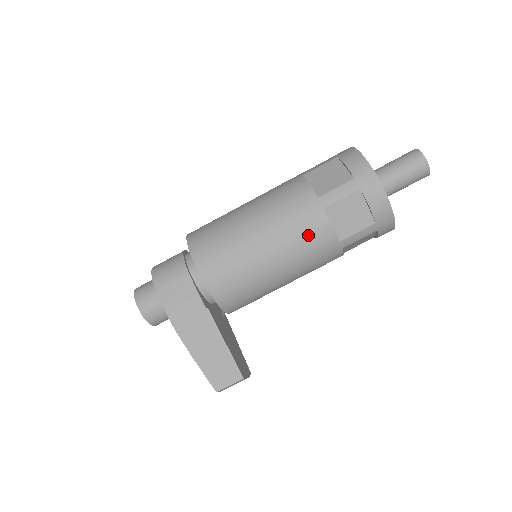
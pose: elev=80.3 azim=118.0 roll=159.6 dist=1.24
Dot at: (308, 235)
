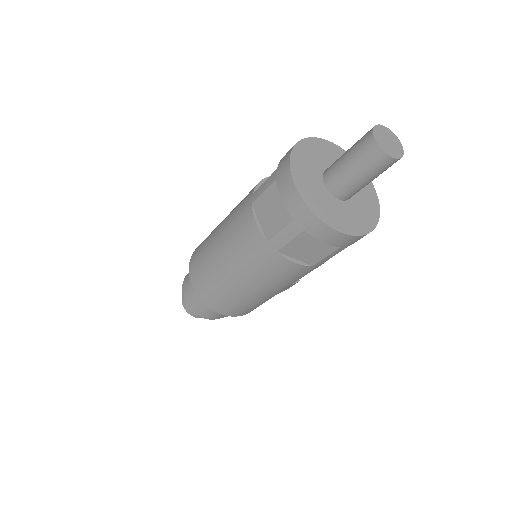
Dot at: occluded
